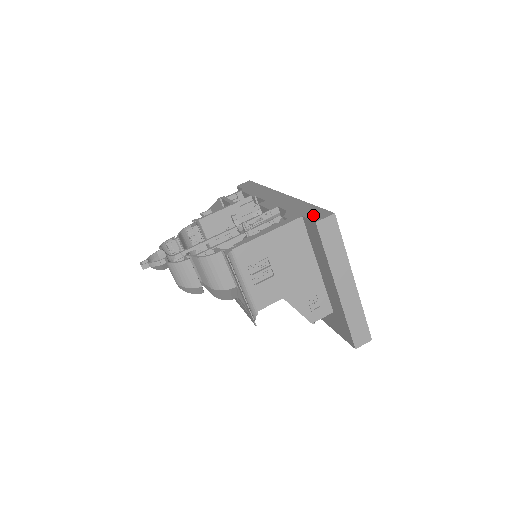
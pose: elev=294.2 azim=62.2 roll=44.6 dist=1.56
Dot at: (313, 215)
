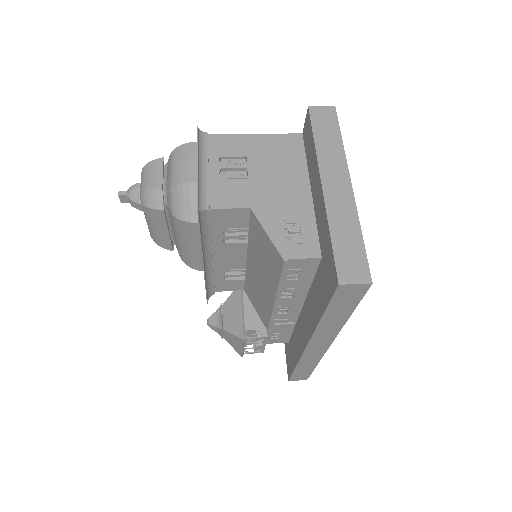
Dot at: occluded
